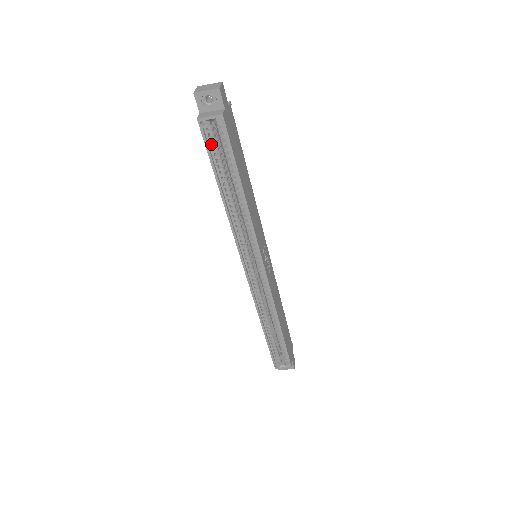
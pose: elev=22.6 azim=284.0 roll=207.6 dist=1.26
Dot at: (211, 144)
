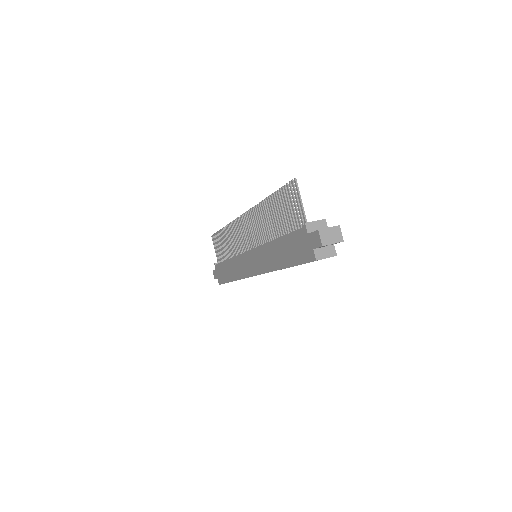
Dot at: occluded
